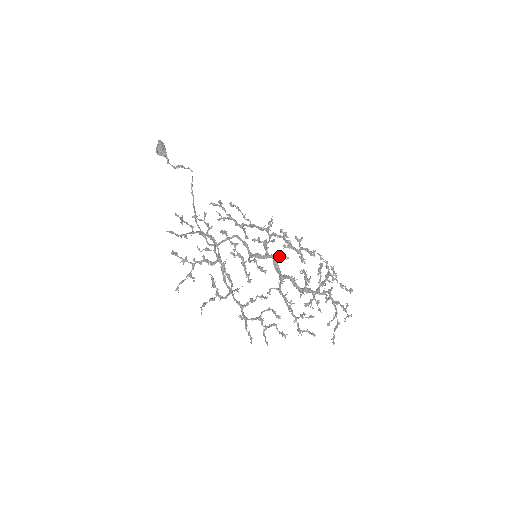
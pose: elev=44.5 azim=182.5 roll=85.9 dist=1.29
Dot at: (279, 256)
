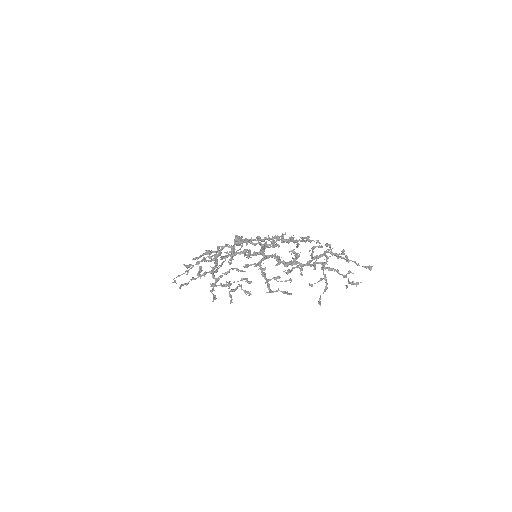
Dot at: occluded
